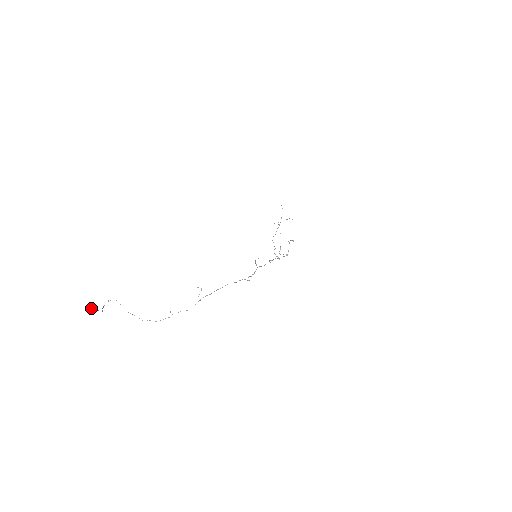
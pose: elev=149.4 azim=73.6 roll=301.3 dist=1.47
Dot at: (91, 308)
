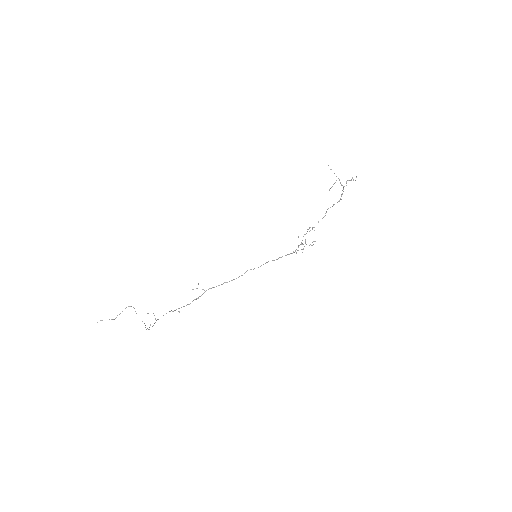
Dot at: (100, 320)
